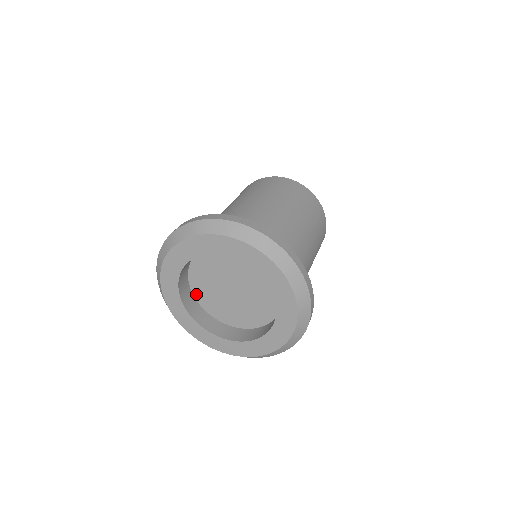
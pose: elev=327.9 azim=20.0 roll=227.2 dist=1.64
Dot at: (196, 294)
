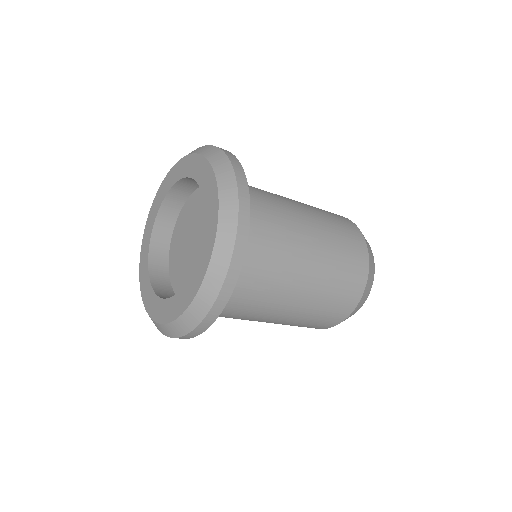
Dot at: (174, 236)
